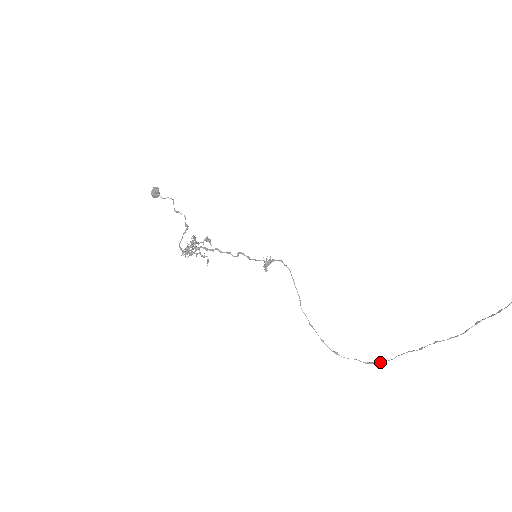
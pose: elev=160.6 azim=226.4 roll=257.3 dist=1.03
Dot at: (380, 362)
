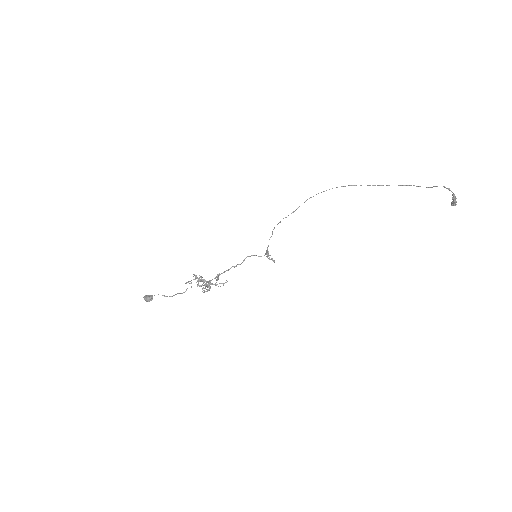
Dot at: occluded
